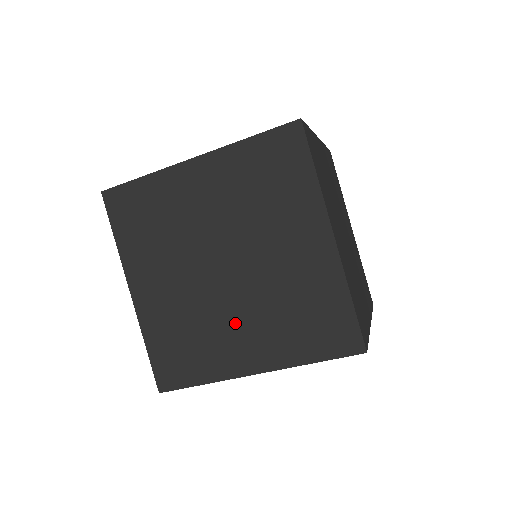
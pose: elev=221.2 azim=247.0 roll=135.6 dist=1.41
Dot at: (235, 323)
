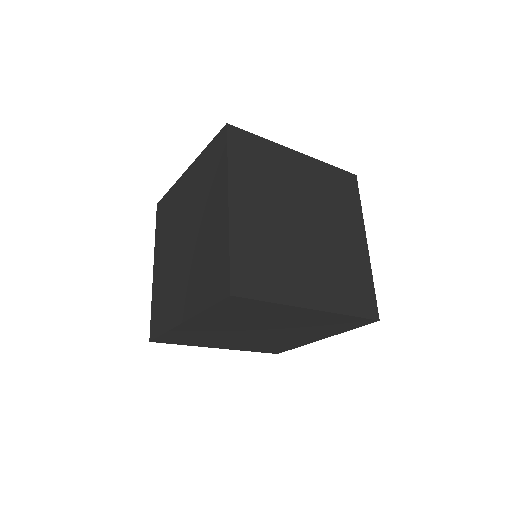
Dot at: (306, 265)
